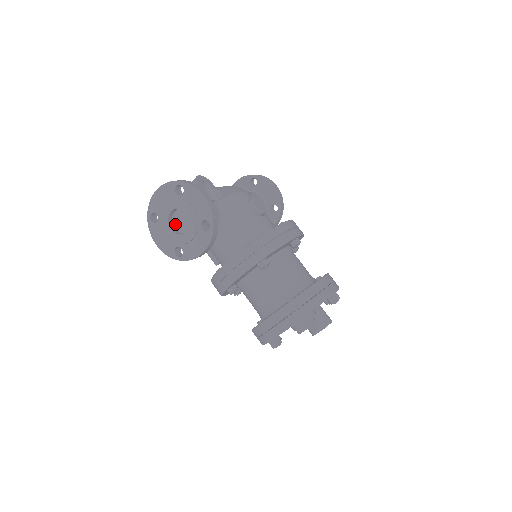
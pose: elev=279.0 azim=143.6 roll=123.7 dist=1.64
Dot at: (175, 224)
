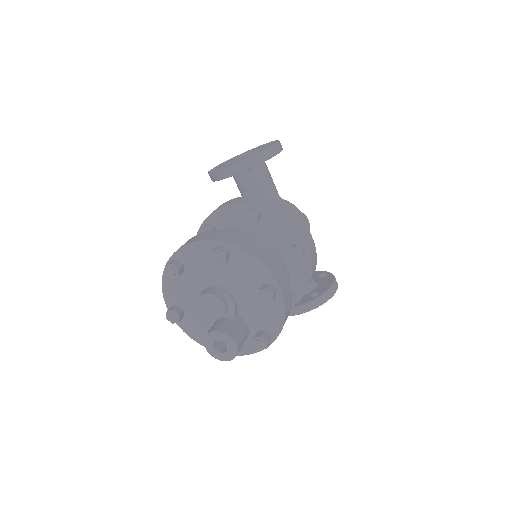
Dot at: occluded
